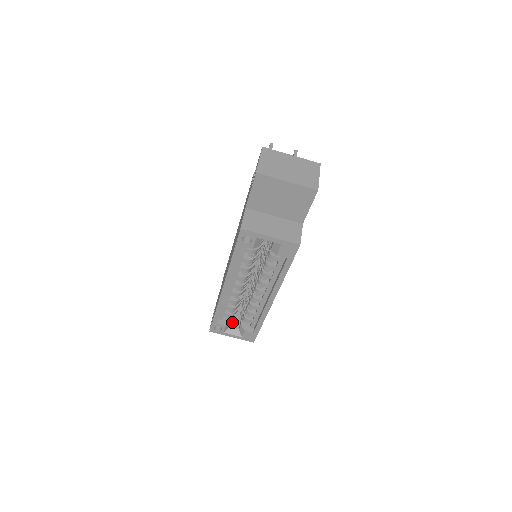
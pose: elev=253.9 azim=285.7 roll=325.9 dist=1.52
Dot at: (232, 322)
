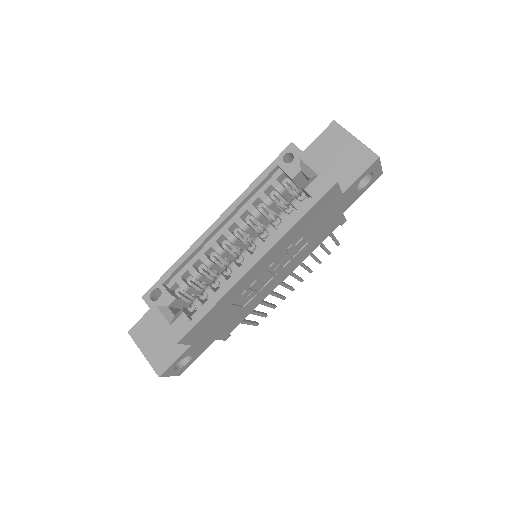
Dot at: (173, 308)
